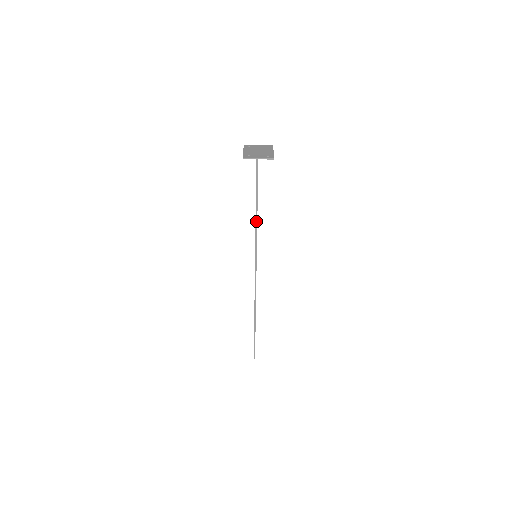
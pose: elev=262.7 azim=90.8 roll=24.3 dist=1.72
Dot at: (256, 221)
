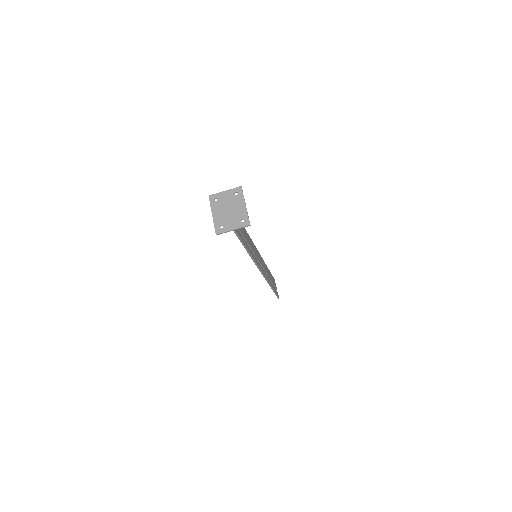
Dot at: (248, 252)
